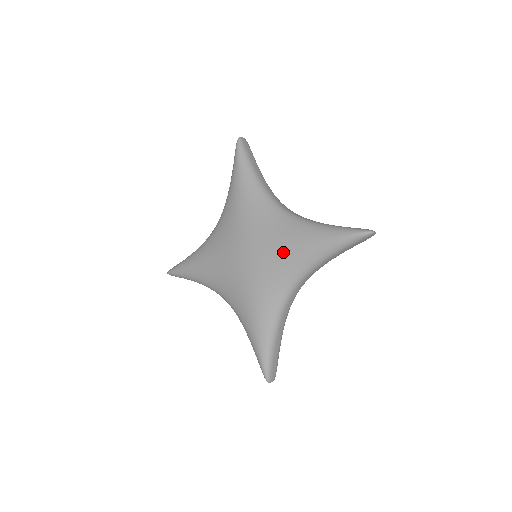
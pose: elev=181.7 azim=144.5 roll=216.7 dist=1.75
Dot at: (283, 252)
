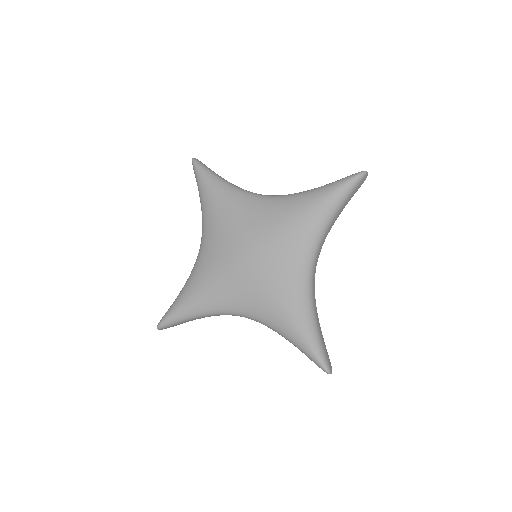
Dot at: (289, 227)
